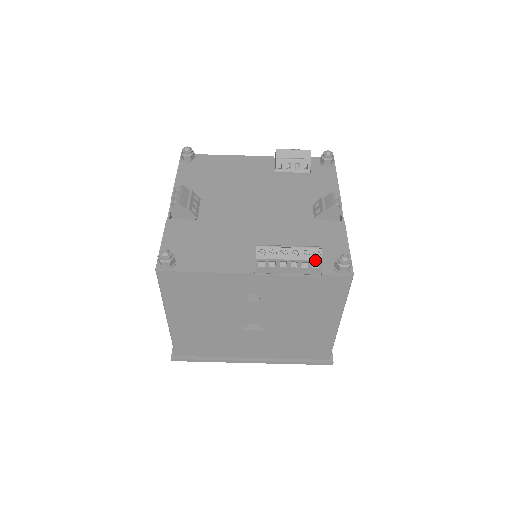
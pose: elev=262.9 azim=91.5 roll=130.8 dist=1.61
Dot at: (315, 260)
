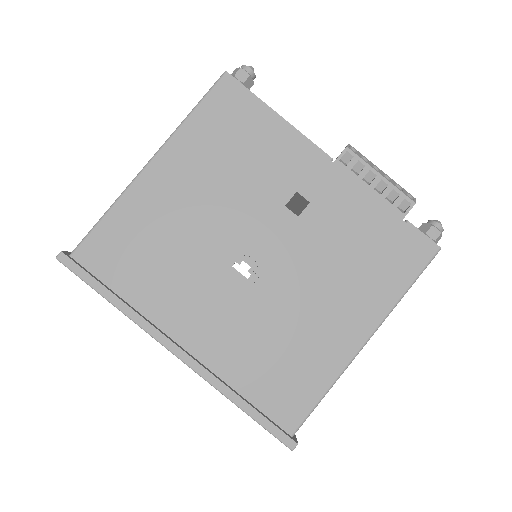
Dot at: (408, 197)
